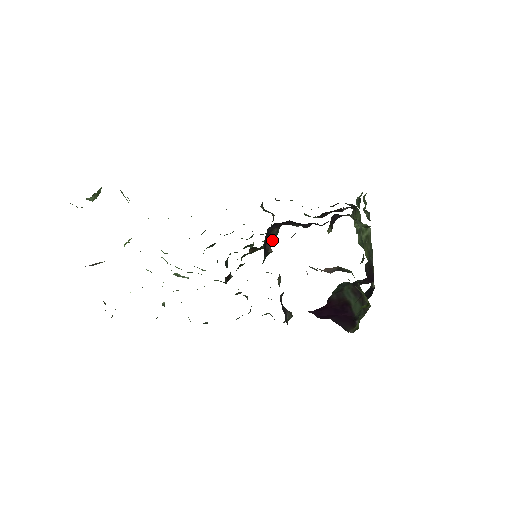
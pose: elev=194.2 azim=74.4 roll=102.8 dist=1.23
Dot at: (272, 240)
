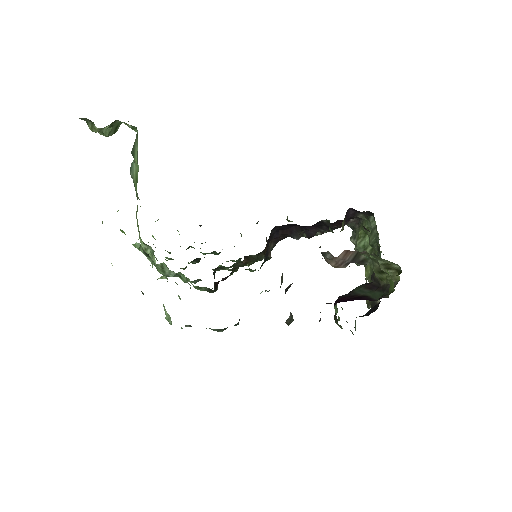
Dot at: occluded
